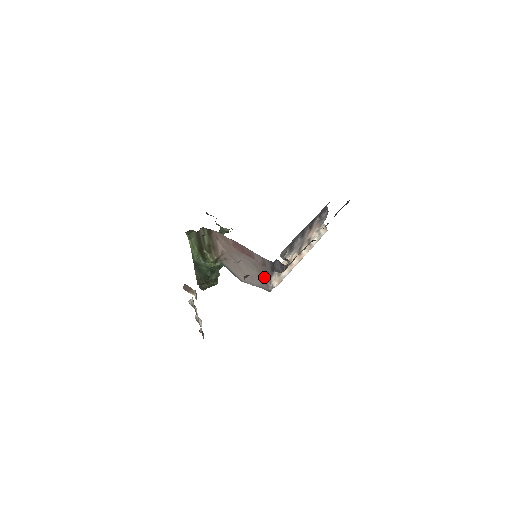
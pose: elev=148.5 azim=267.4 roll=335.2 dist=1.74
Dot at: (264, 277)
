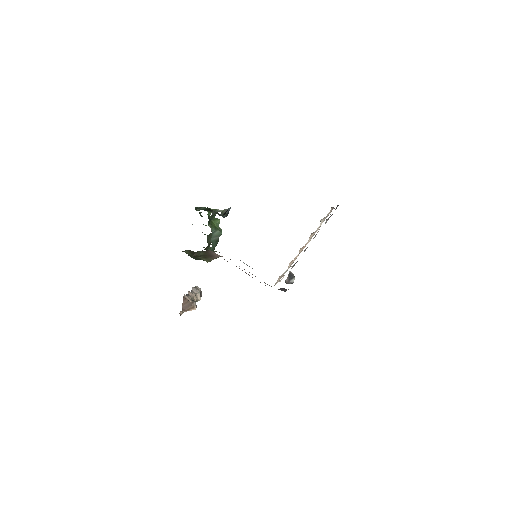
Dot at: occluded
